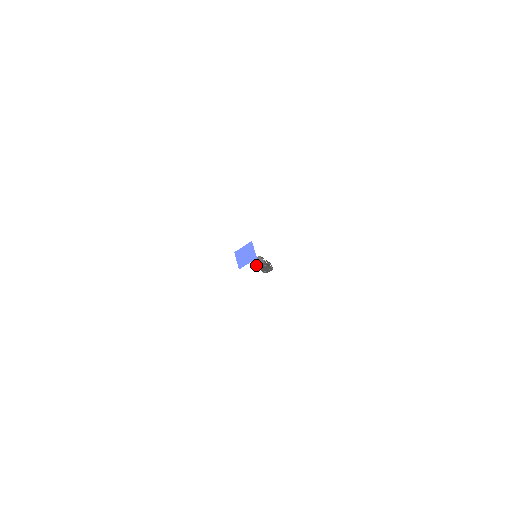
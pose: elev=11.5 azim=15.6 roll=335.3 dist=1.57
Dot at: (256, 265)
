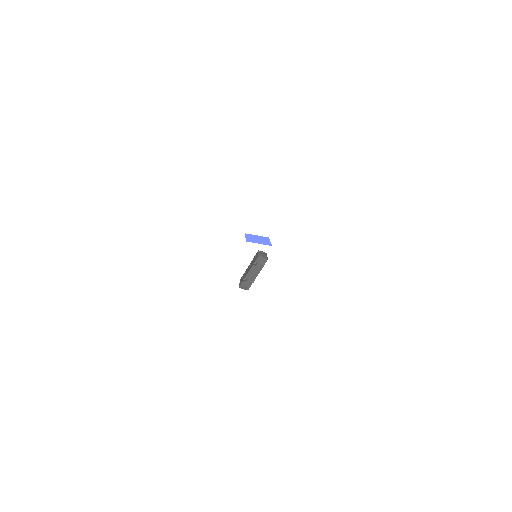
Dot at: (260, 255)
